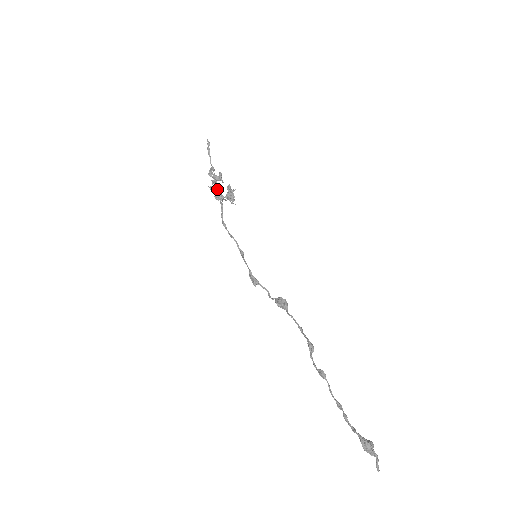
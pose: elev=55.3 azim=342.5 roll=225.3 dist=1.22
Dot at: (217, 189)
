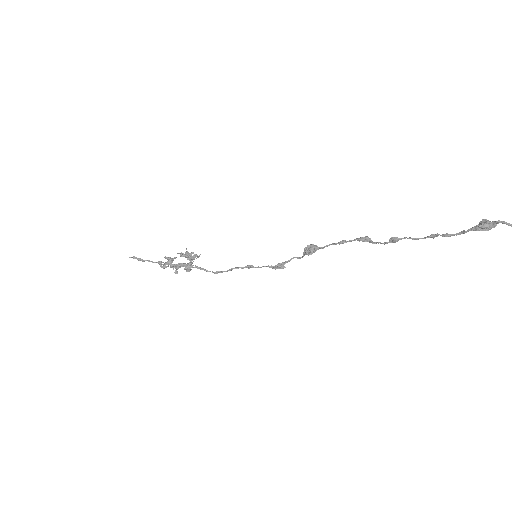
Dot at: (180, 267)
